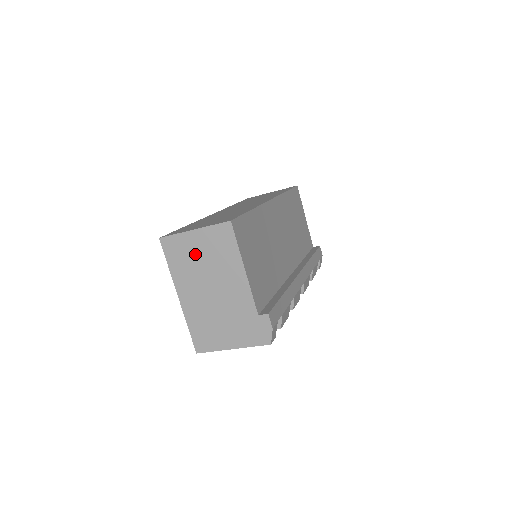
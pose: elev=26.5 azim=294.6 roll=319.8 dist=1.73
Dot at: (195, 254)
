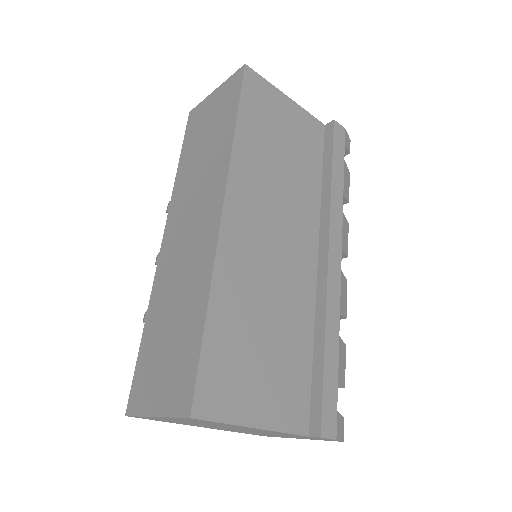
Dot at: occluded
